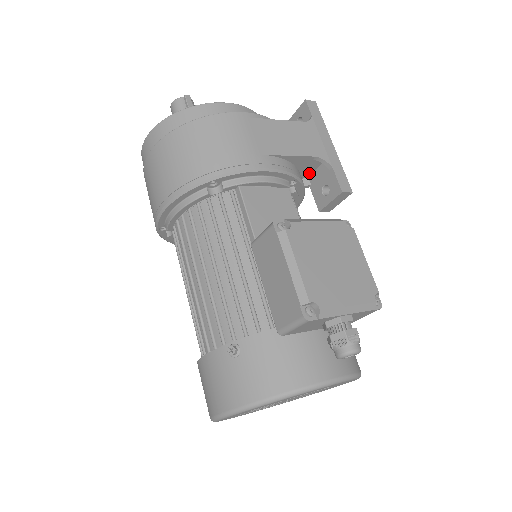
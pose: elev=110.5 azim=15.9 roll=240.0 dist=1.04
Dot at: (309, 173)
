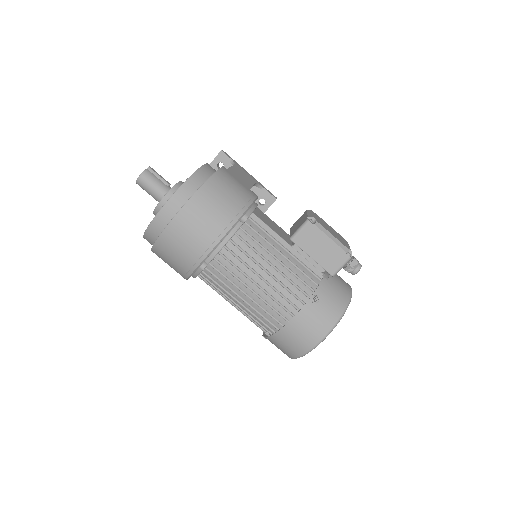
Dot at: occluded
